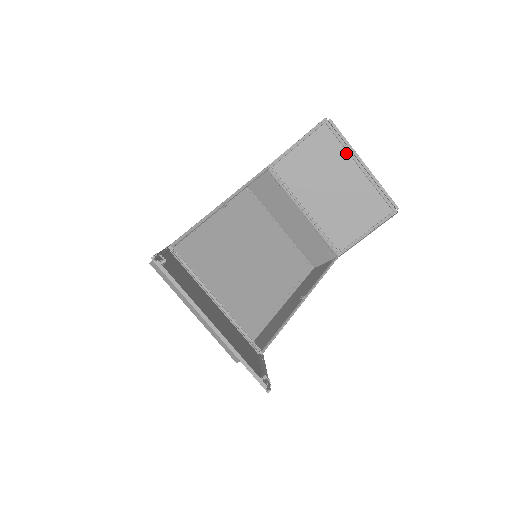
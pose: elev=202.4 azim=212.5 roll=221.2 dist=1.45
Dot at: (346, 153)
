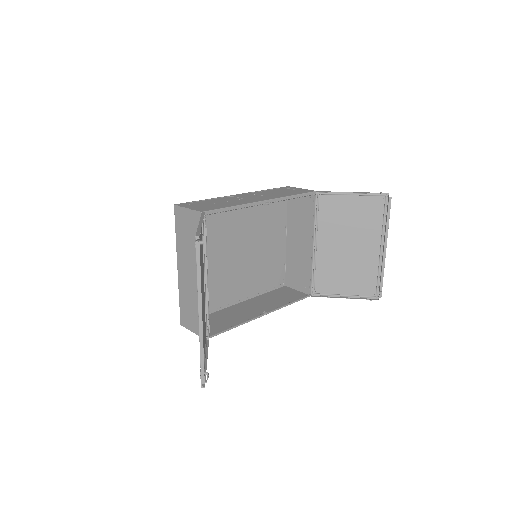
Dot at: (380, 230)
